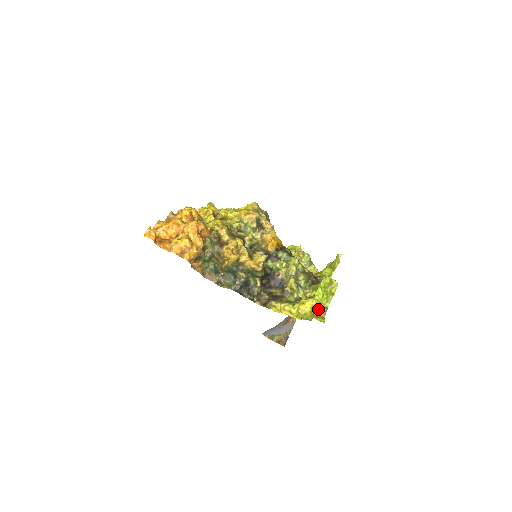
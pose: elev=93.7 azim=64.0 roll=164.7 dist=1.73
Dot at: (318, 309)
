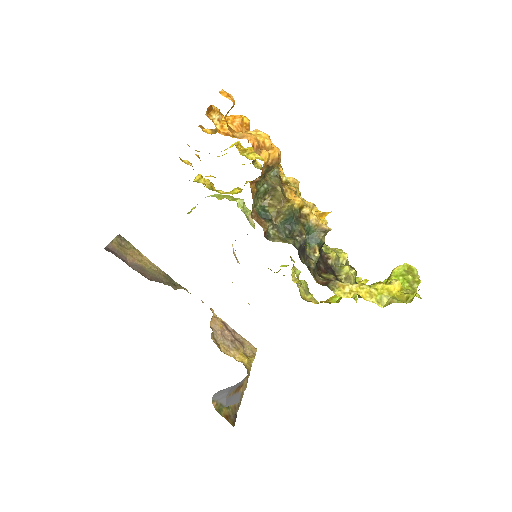
Dot at: (411, 292)
